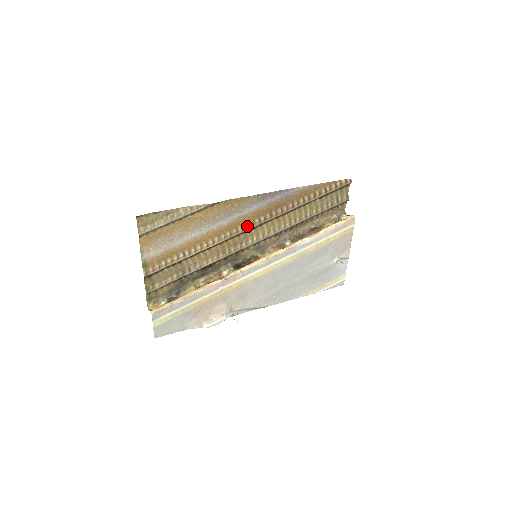
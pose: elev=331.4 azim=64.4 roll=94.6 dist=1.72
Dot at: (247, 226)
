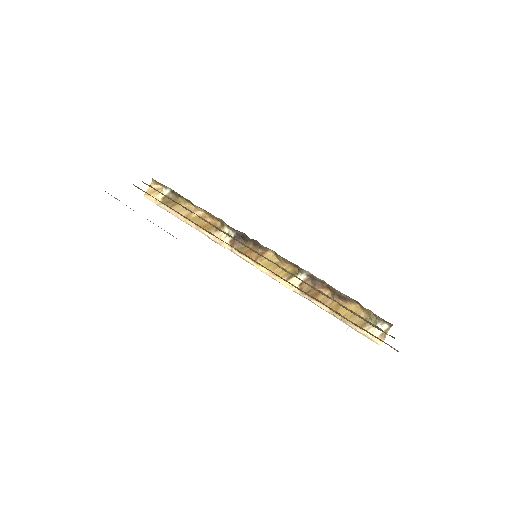
Dot at: (244, 254)
